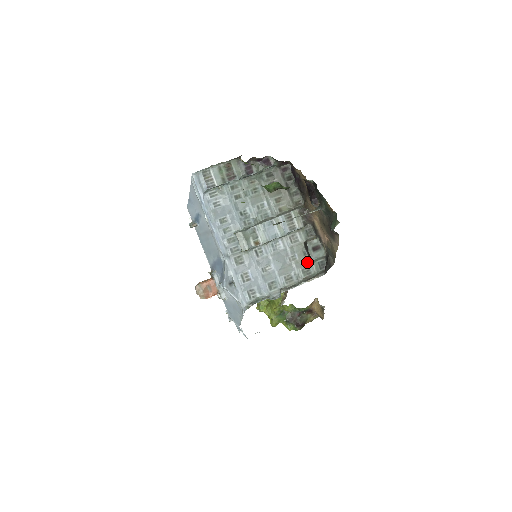
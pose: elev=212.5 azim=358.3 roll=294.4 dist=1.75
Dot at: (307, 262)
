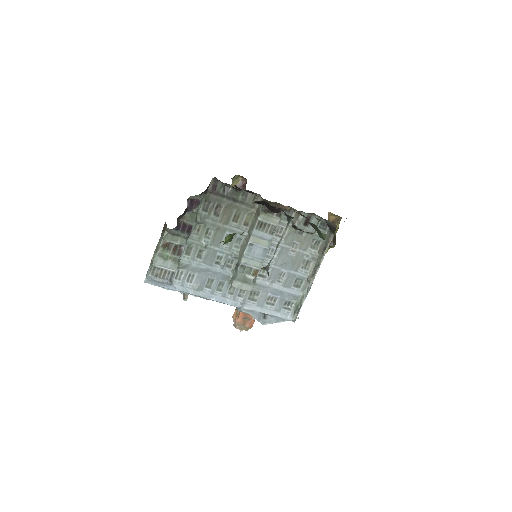
Dot at: (309, 237)
